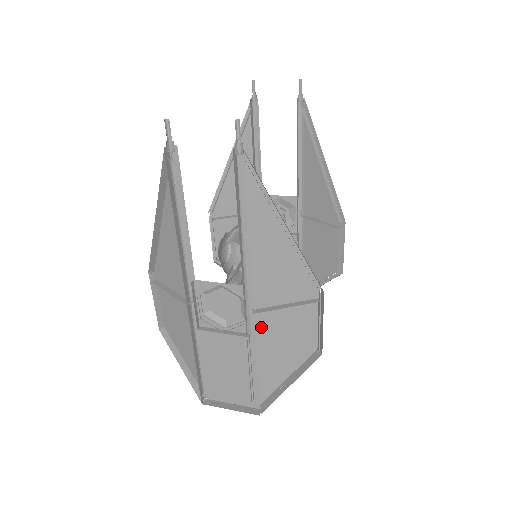
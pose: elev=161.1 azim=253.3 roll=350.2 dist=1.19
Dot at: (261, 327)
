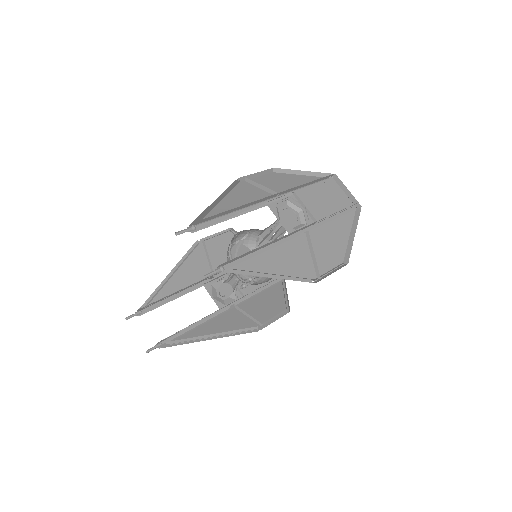
Dot at: (246, 302)
